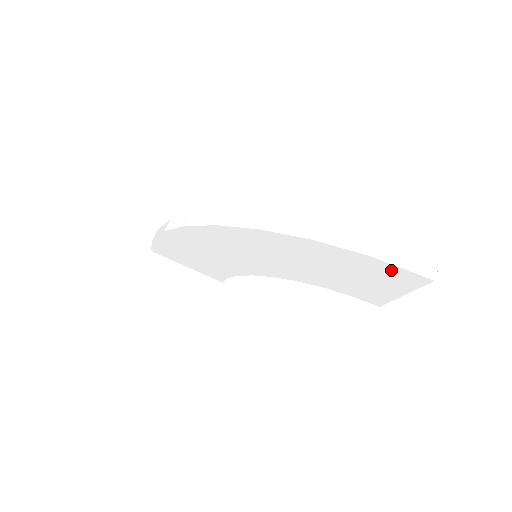
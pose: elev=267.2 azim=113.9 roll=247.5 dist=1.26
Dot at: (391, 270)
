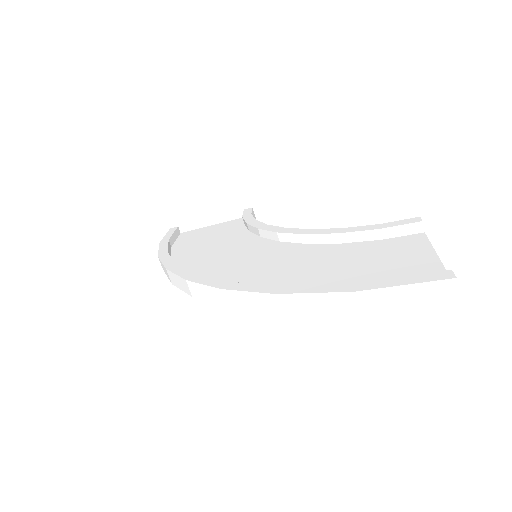
Dot at: occluded
